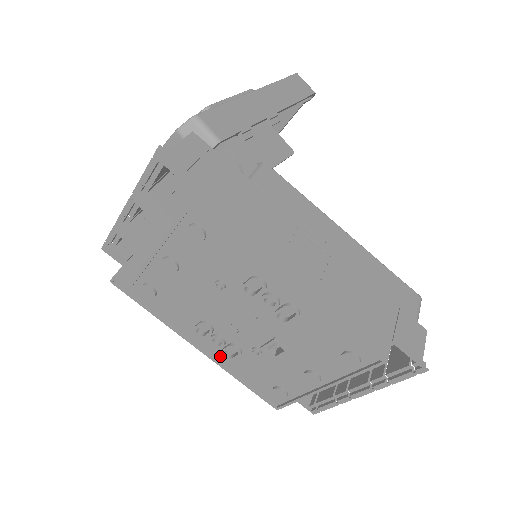
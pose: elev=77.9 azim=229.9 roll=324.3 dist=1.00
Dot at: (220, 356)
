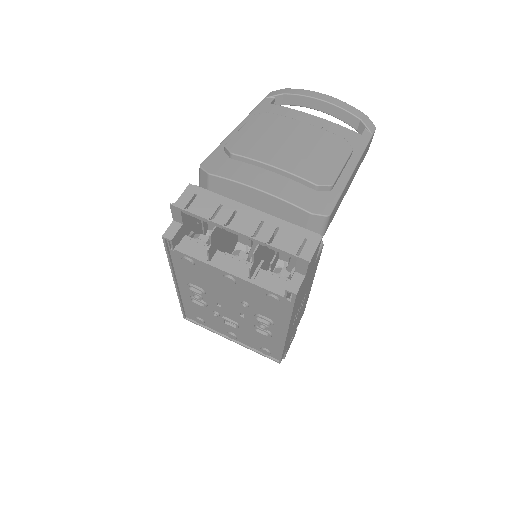
Dot at: (185, 294)
